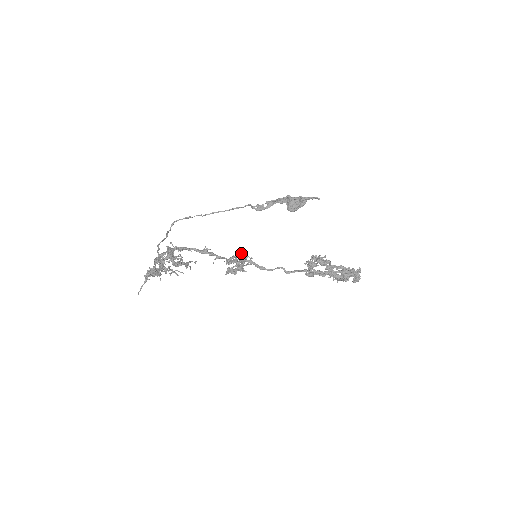
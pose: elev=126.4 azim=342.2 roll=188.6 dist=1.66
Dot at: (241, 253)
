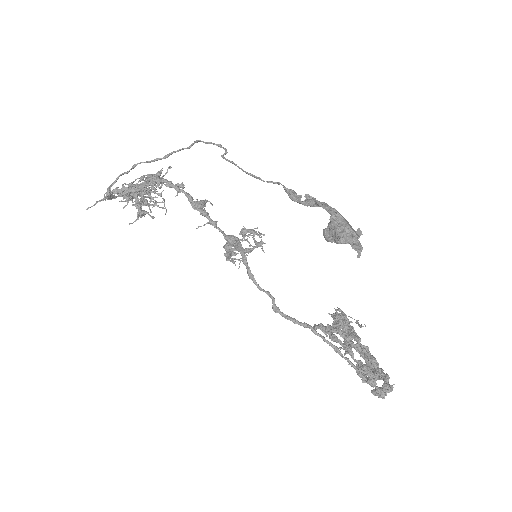
Dot at: (261, 233)
